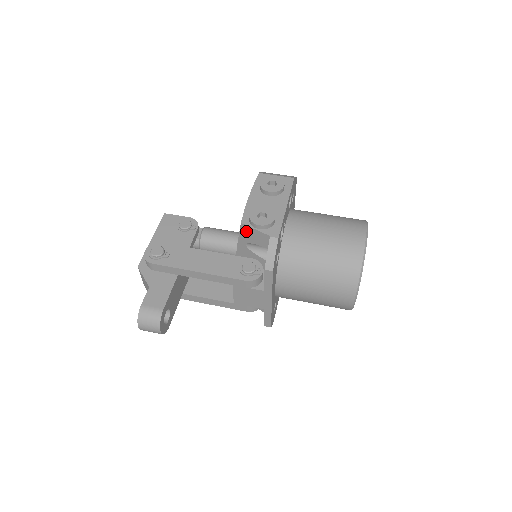
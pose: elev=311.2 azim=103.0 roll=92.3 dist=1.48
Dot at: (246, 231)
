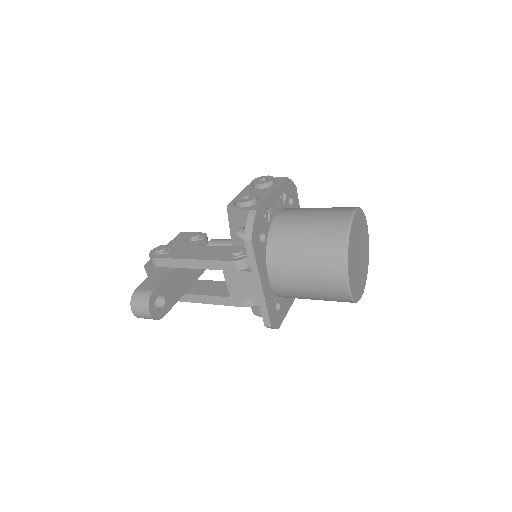
Dot at: (232, 214)
